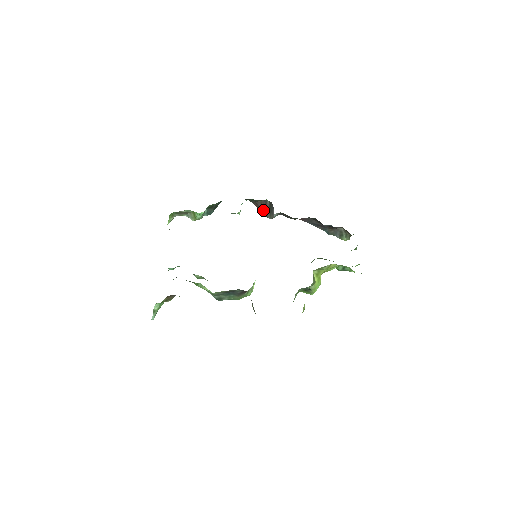
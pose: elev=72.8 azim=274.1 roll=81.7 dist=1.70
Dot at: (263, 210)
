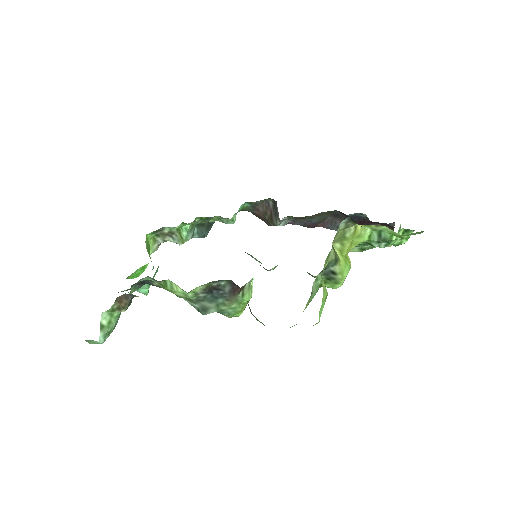
Dot at: (267, 216)
